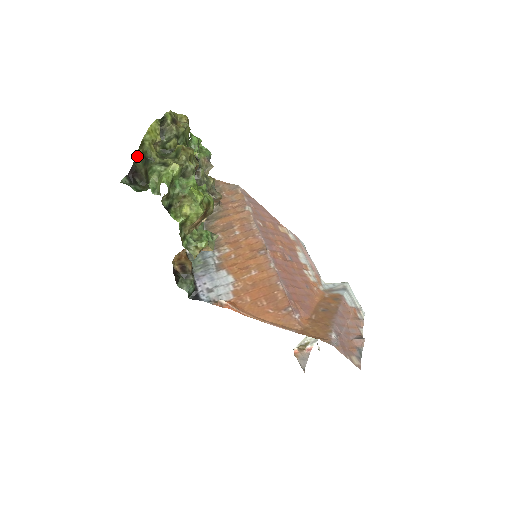
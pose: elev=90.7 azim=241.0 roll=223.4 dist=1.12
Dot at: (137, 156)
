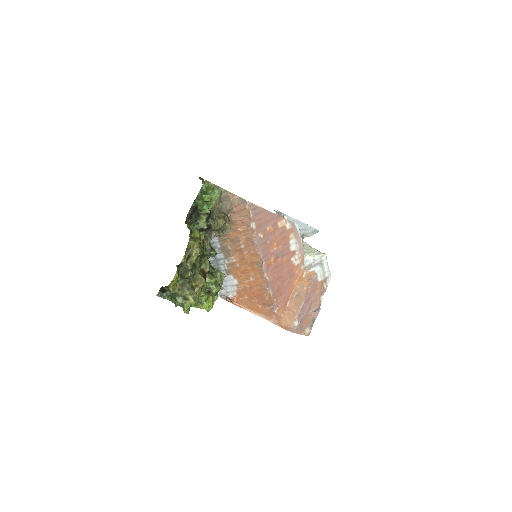
Dot at: (165, 289)
